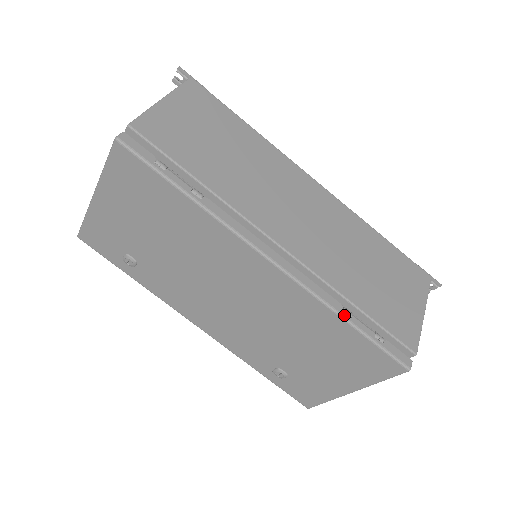
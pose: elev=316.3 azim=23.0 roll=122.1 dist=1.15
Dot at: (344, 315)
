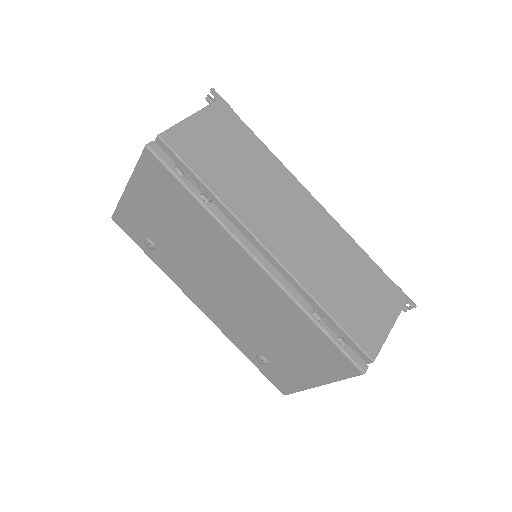
Dot at: (313, 317)
